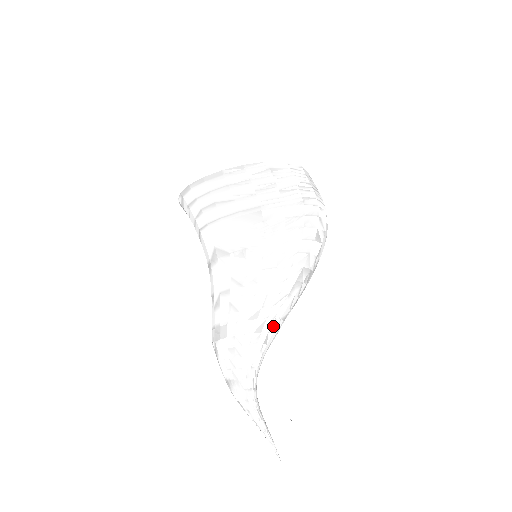
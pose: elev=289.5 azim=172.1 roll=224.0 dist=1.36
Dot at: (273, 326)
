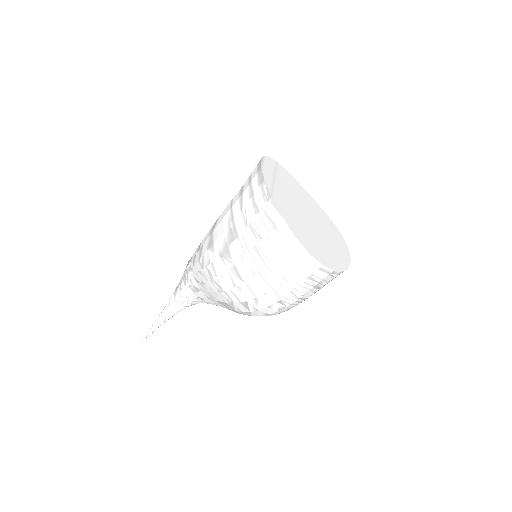
Dot at: (207, 299)
